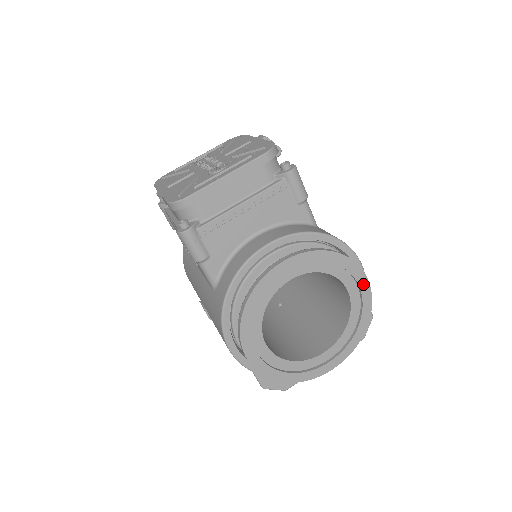
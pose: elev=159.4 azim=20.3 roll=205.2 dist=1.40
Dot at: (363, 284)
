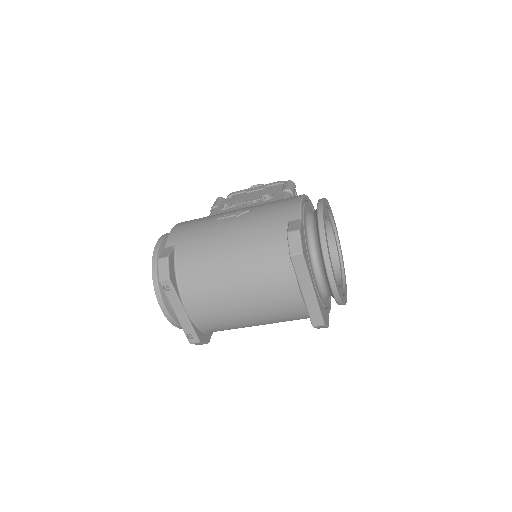
Dot at: (346, 290)
